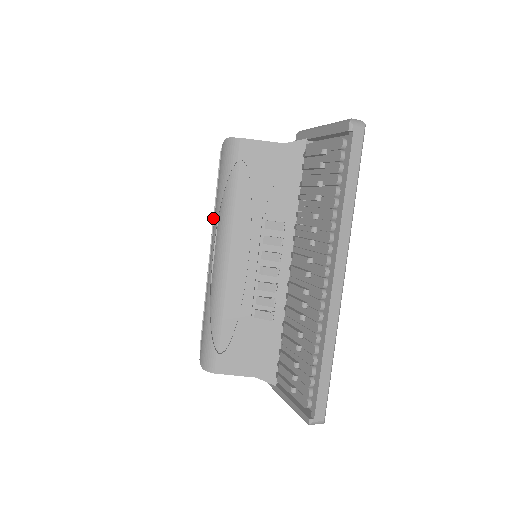
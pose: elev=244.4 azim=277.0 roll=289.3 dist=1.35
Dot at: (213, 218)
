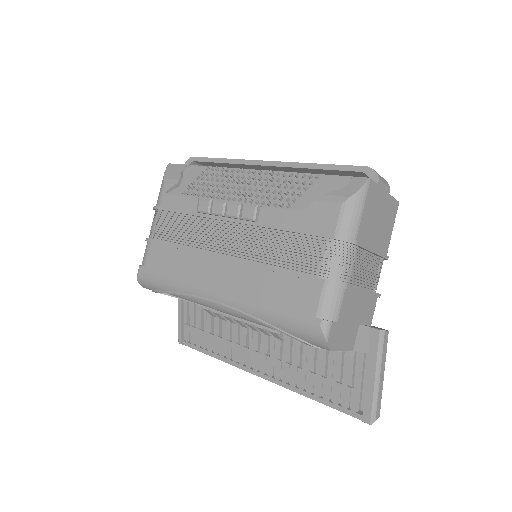
Dot at: (252, 266)
